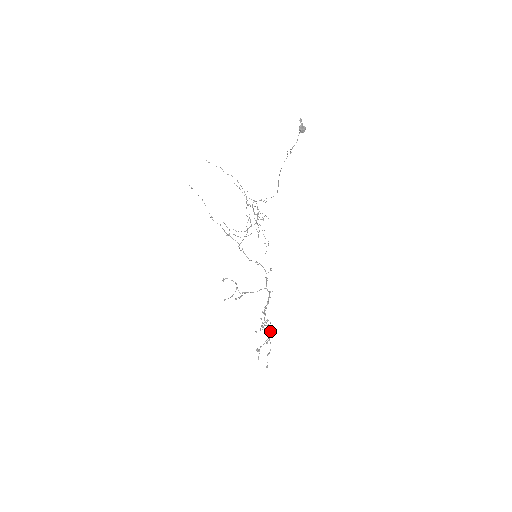
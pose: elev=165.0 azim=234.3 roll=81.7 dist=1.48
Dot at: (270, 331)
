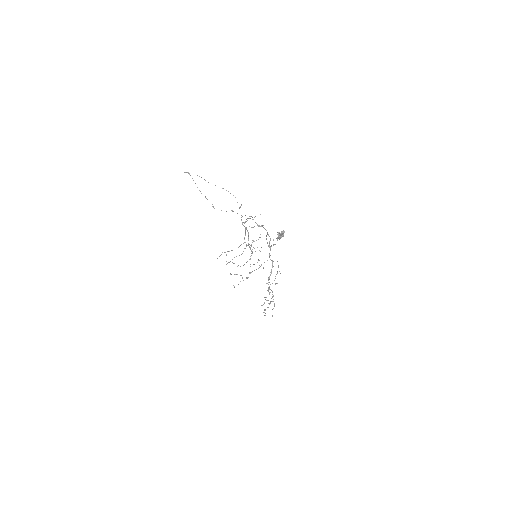
Dot at: occluded
